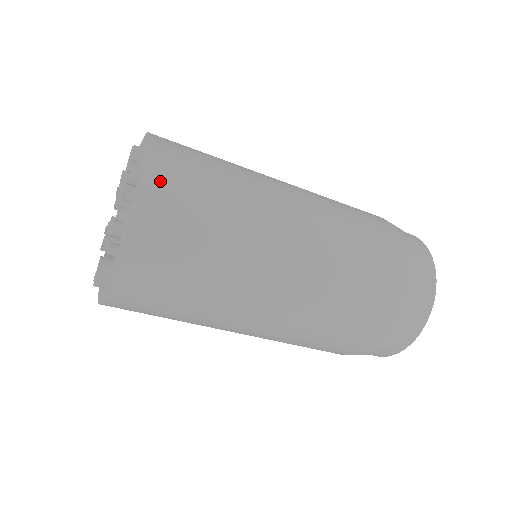
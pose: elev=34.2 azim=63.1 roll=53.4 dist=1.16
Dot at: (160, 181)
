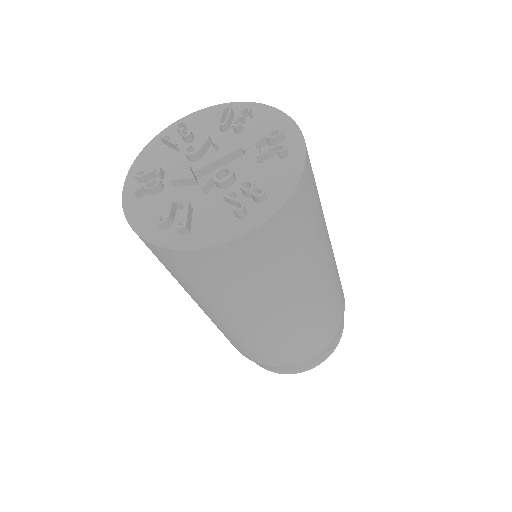
Dot at: occluded
